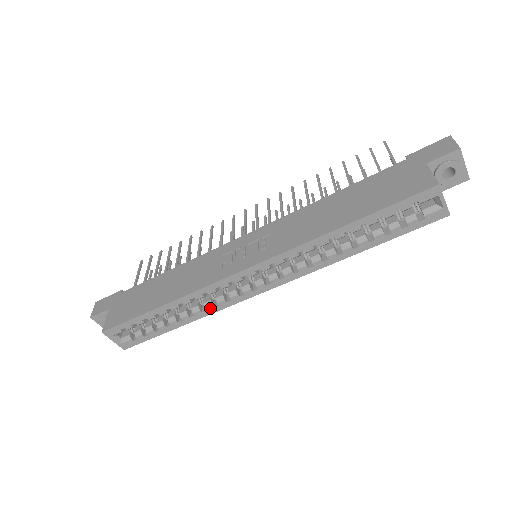
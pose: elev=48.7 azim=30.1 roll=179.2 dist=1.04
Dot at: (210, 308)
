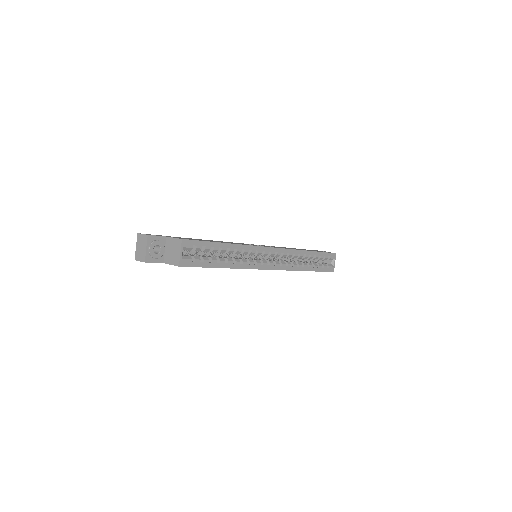
Dot at: (245, 264)
